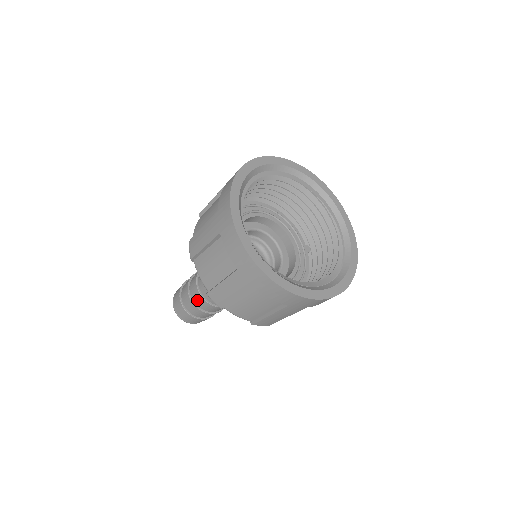
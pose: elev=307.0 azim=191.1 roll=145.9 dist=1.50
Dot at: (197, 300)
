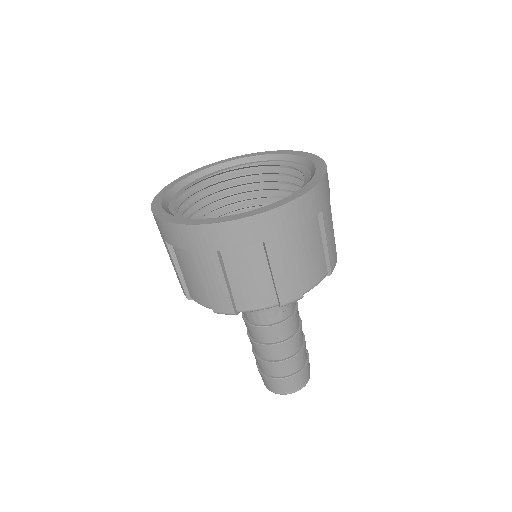
Dot at: (284, 353)
